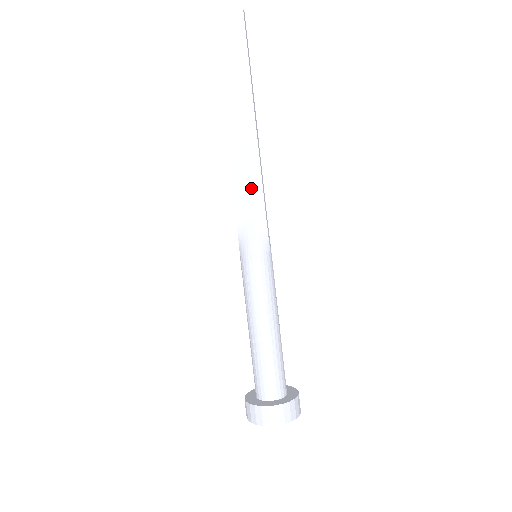
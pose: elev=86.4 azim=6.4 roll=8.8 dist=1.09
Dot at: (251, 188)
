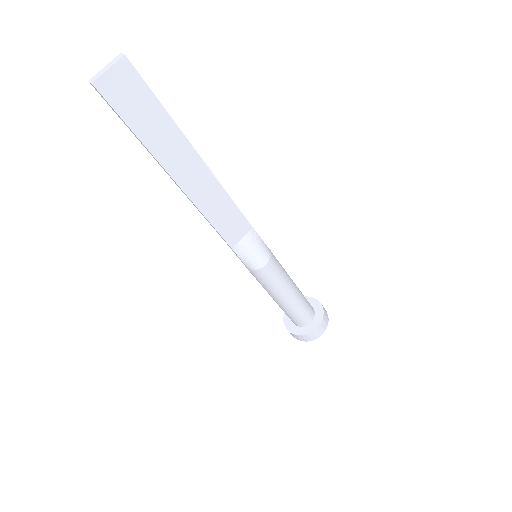
Dot at: (230, 217)
